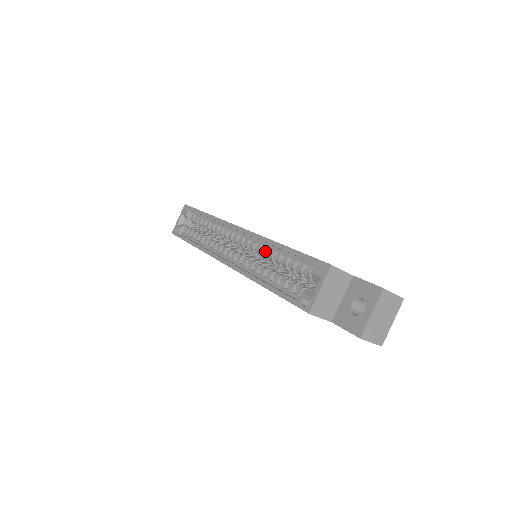
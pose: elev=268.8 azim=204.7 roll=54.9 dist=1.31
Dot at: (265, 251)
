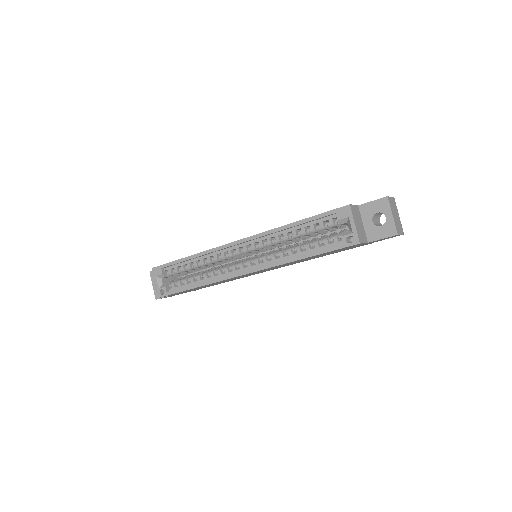
Dot at: (278, 239)
